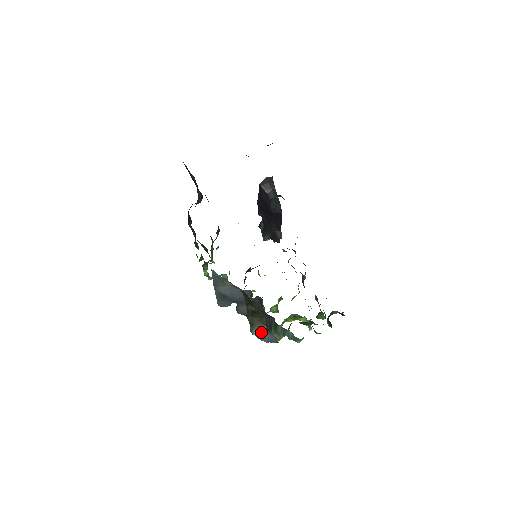
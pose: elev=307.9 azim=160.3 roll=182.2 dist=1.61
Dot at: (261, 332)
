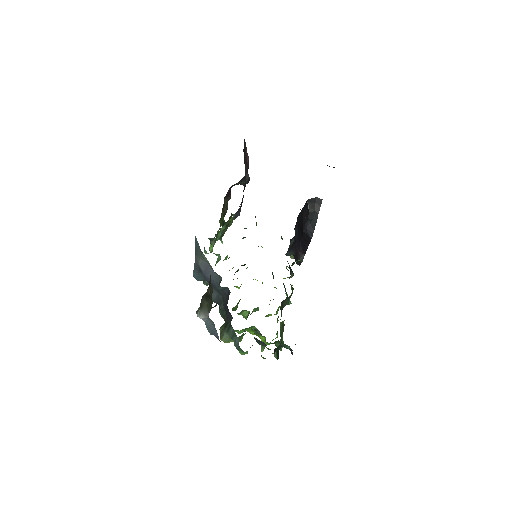
Dot at: (204, 317)
